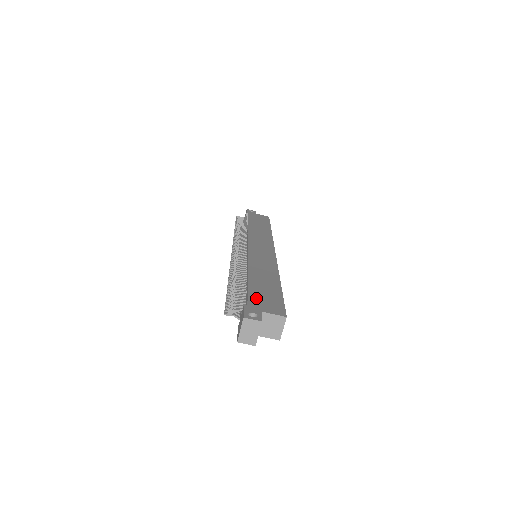
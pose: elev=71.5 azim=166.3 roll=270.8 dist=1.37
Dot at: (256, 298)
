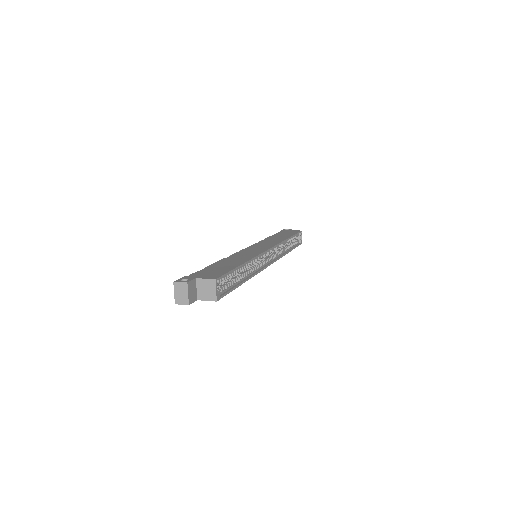
Dot at: (203, 272)
